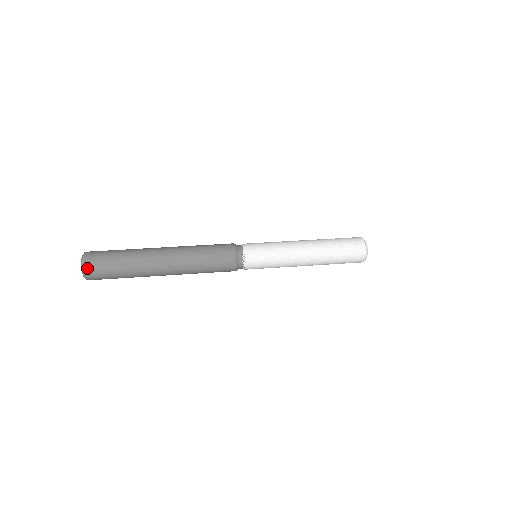
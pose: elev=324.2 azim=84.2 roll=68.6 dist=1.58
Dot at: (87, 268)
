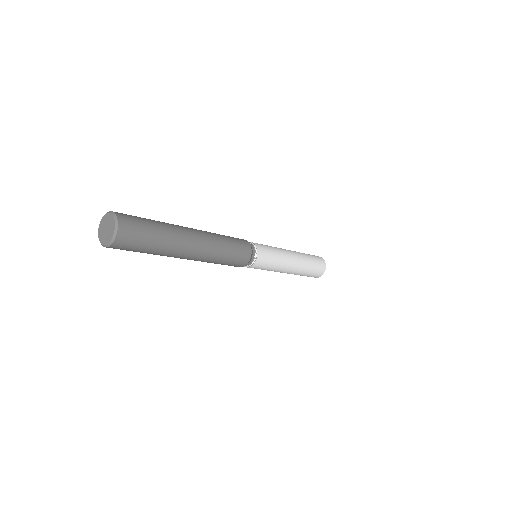
Dot at: (123, 228)
